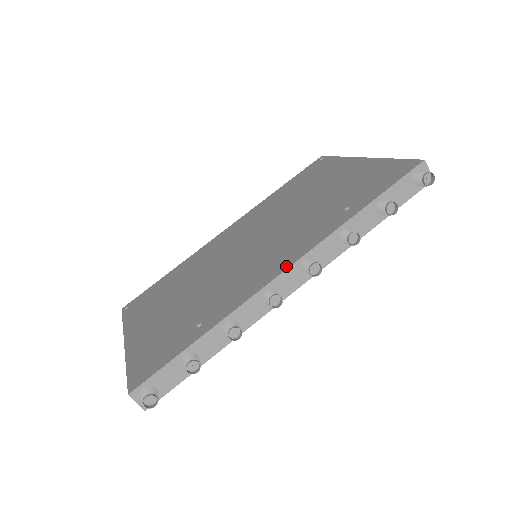
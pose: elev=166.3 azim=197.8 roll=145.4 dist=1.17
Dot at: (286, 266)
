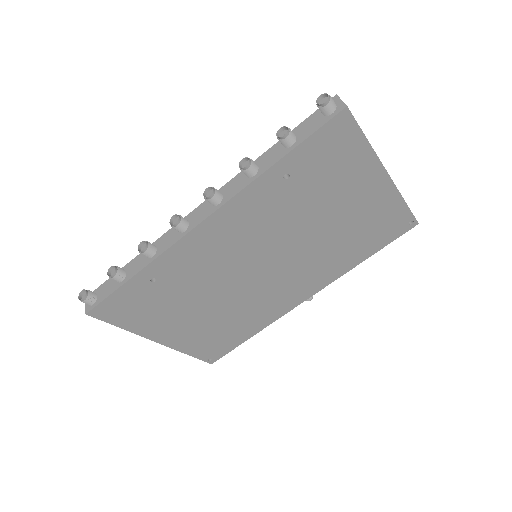
Dot at: occluded
